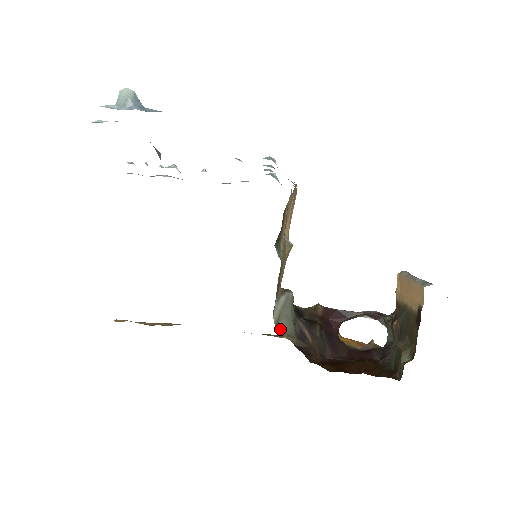
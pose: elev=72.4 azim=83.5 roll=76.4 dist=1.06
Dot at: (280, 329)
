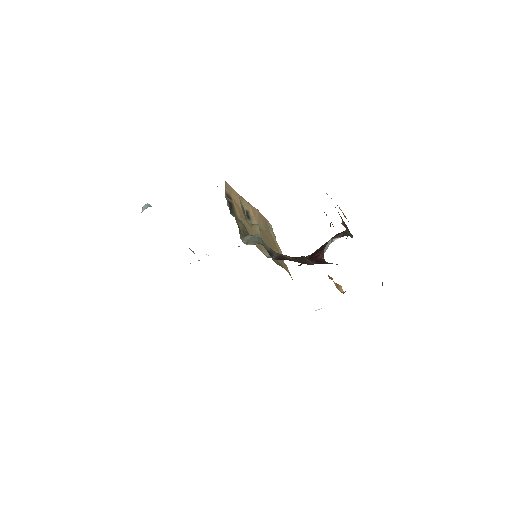
Dot at: occluded
